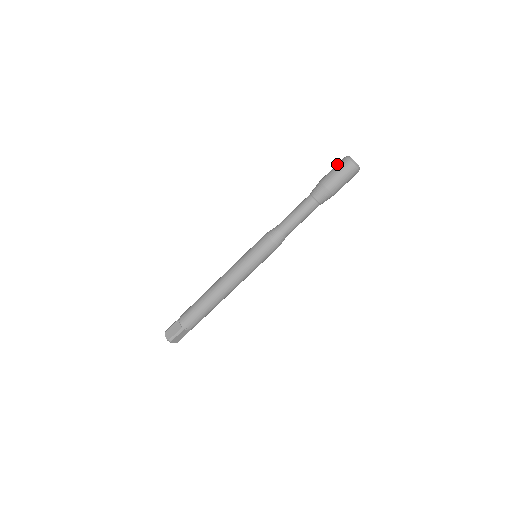
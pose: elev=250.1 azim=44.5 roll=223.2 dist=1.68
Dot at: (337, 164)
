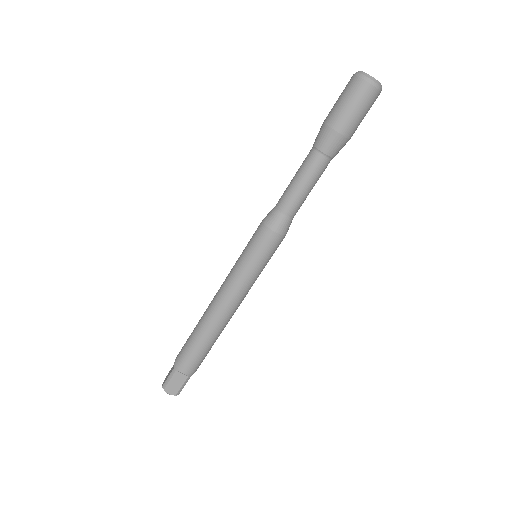
Dot at: occluded
